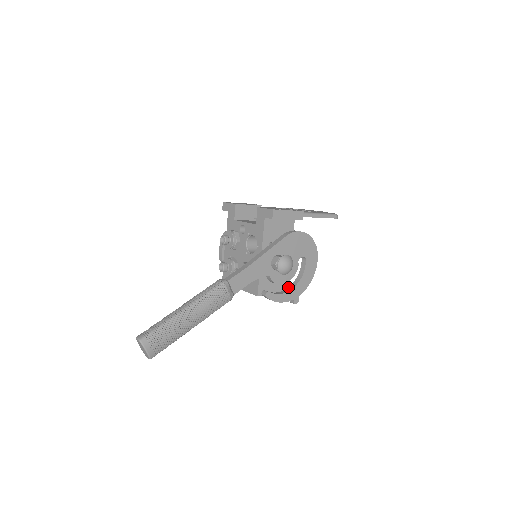
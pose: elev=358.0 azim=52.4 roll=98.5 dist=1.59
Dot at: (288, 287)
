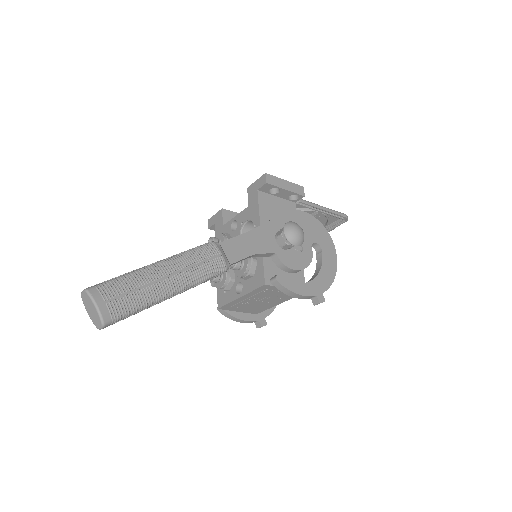
Dot at: occluded
